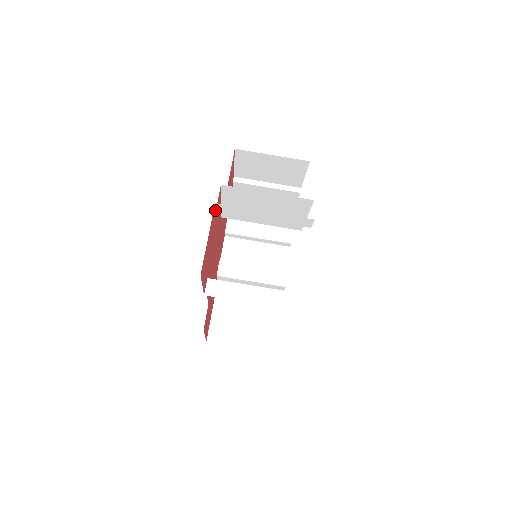
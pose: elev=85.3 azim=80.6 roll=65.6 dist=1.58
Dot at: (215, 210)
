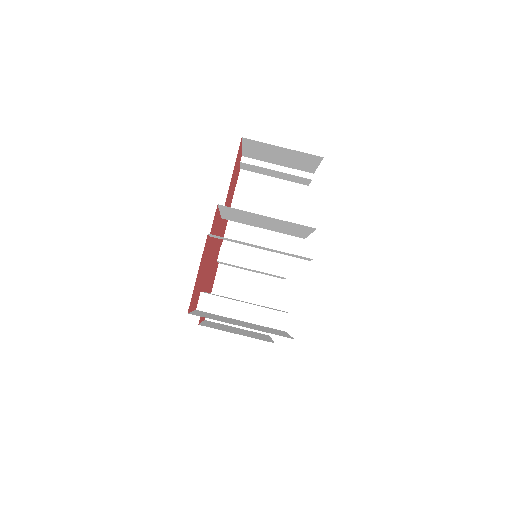
Dot at: (209, 235)
